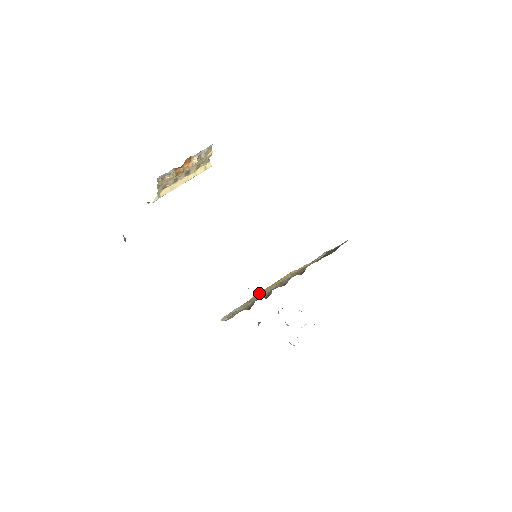
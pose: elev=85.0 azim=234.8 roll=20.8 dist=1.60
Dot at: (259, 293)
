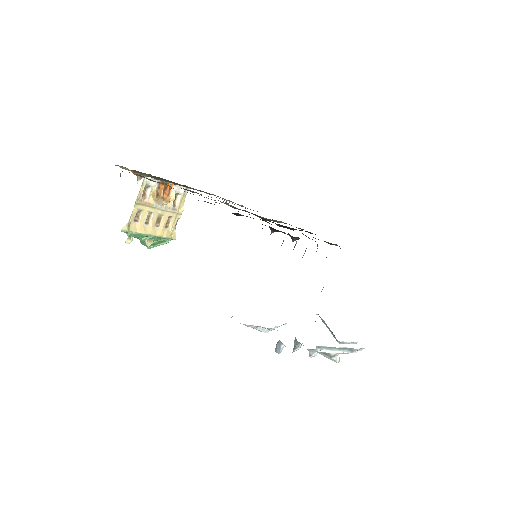
Dot at: occluded
